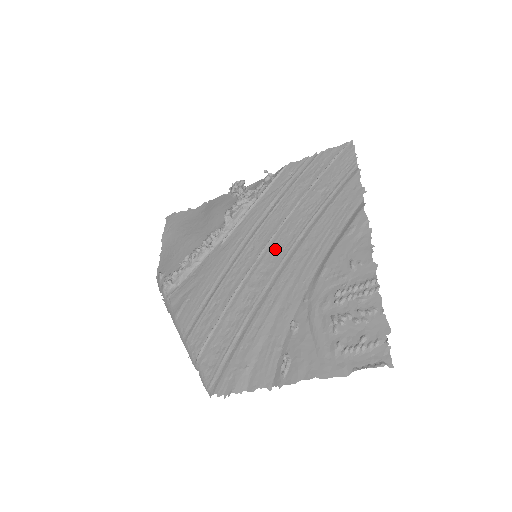
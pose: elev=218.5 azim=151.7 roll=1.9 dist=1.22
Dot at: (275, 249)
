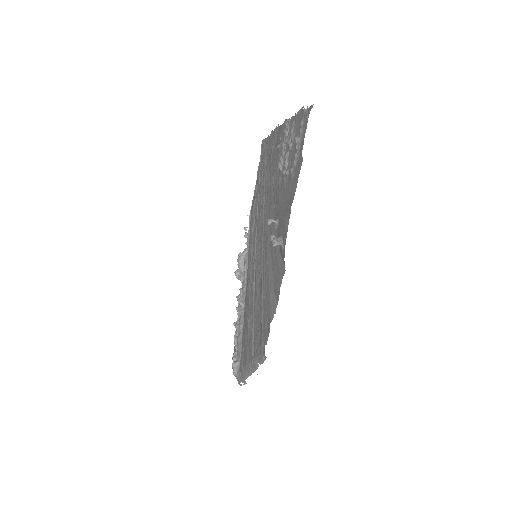
Dot at: (258, 232)
